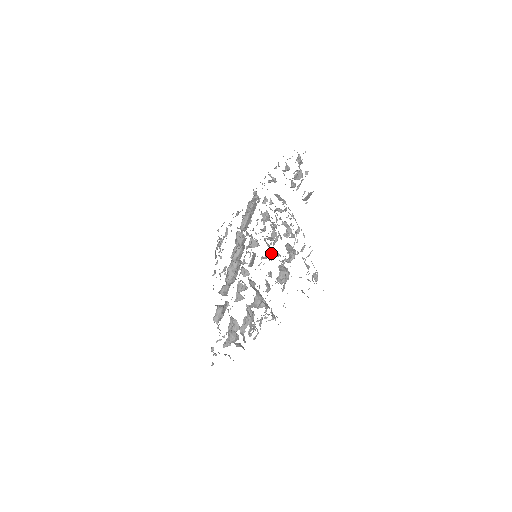
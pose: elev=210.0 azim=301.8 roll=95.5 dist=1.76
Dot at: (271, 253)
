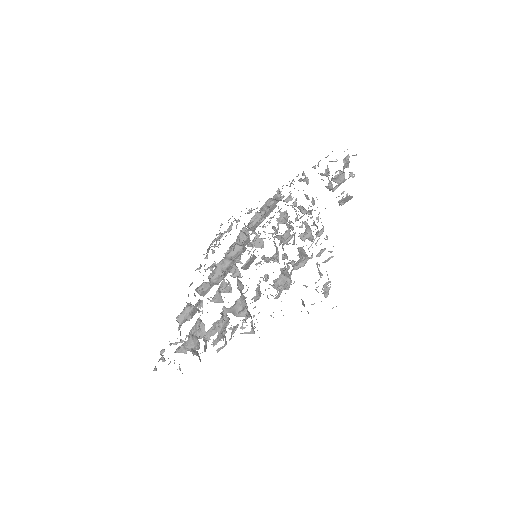
Dot at: occluded
